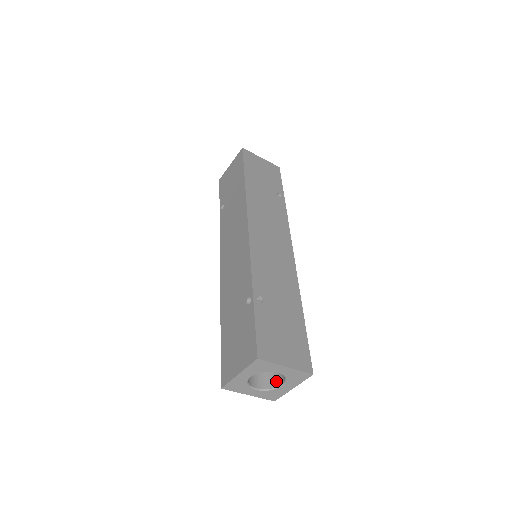
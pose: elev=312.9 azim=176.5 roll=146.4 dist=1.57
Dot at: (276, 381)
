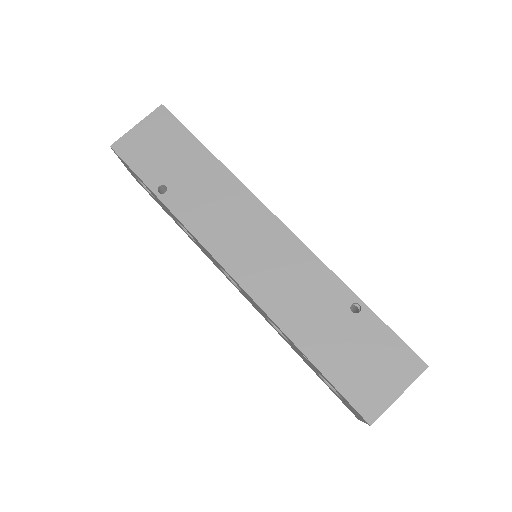
Dot at: occluded
